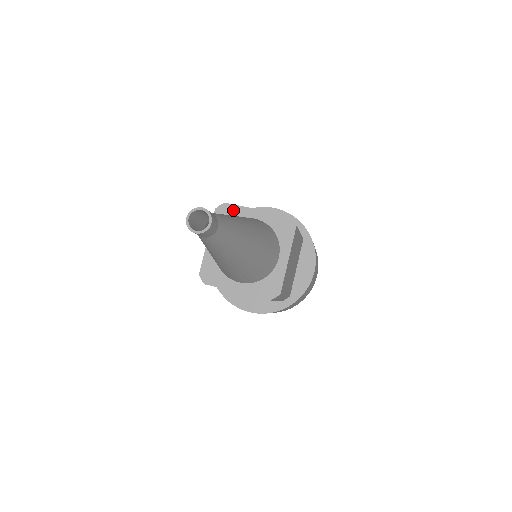
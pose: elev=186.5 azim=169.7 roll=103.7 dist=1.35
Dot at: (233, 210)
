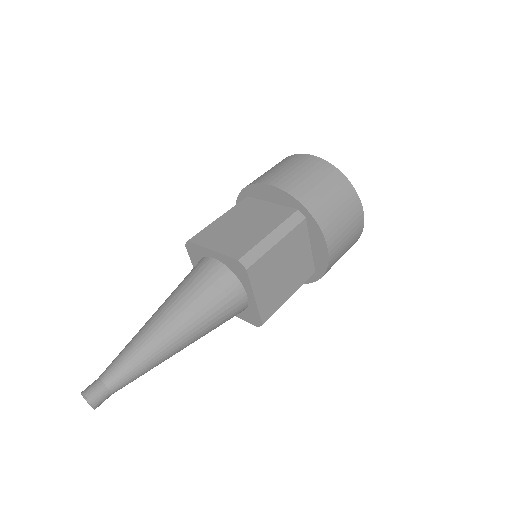
Dot at: (196, 248)
